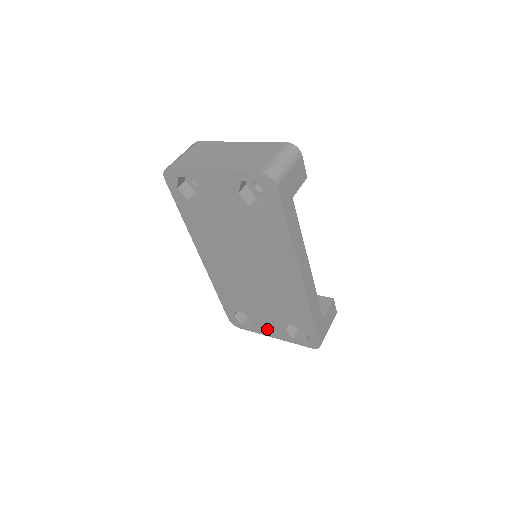
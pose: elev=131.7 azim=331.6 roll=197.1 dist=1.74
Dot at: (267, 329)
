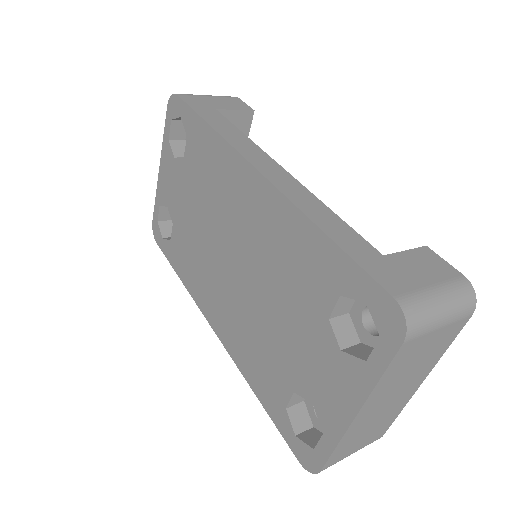
Dot at: (332, 398)
